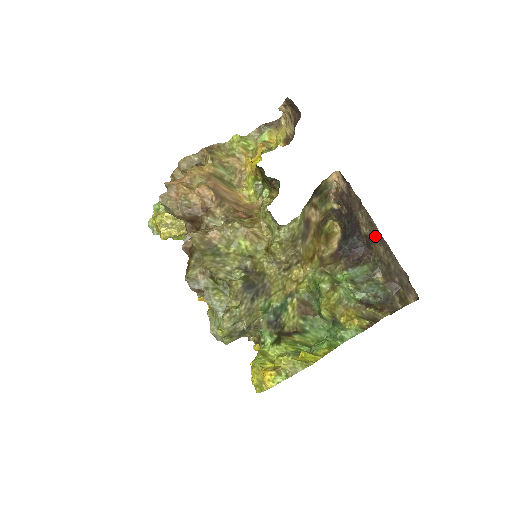
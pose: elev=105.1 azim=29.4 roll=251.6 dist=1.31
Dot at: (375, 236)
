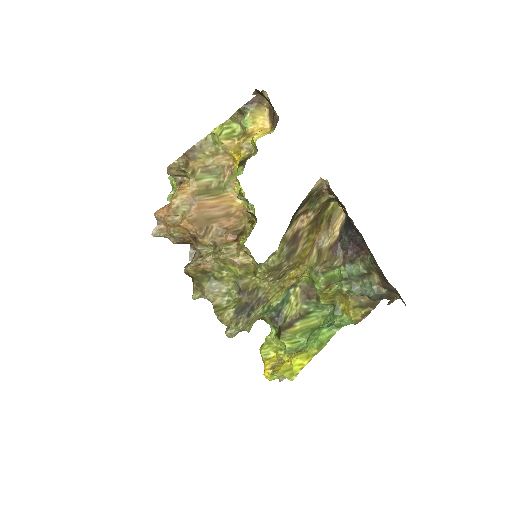
Dot at: occluded
